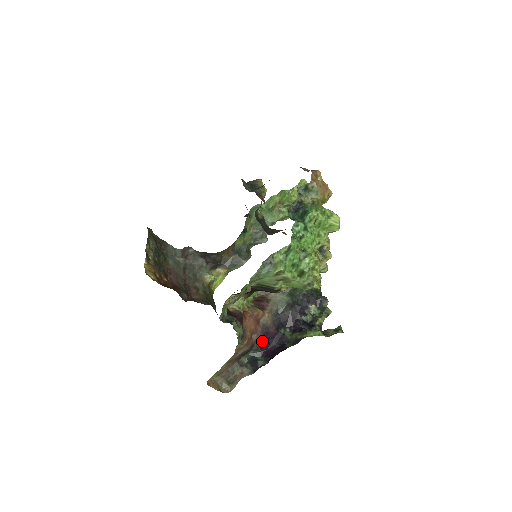
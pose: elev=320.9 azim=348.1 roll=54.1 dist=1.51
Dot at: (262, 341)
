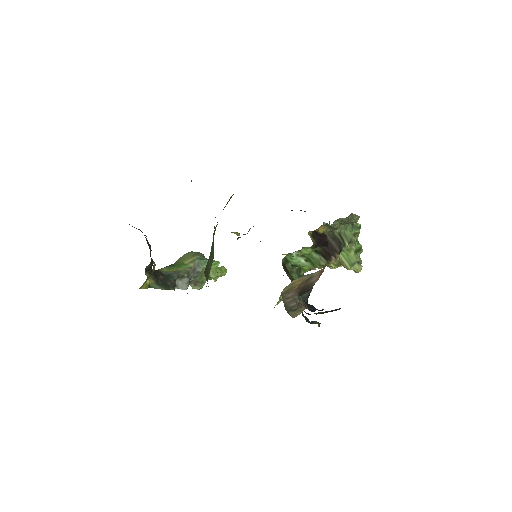
Dot at: occluded
